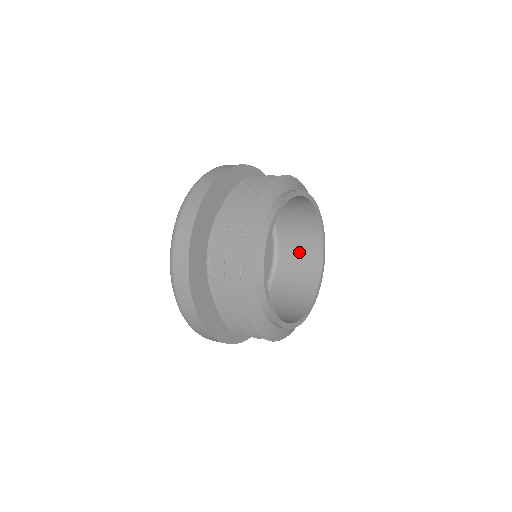
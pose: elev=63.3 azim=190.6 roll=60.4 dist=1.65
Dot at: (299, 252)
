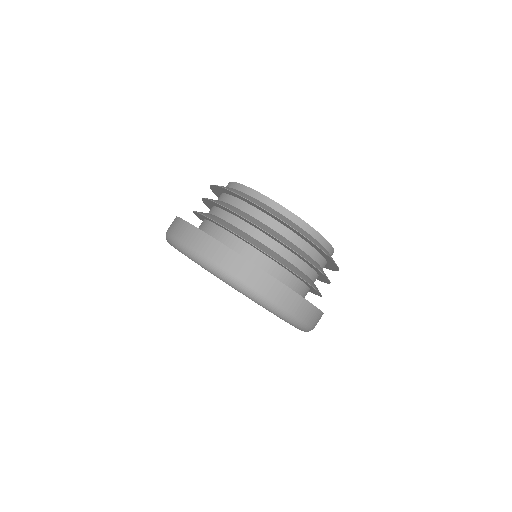
Dot at: occluded
